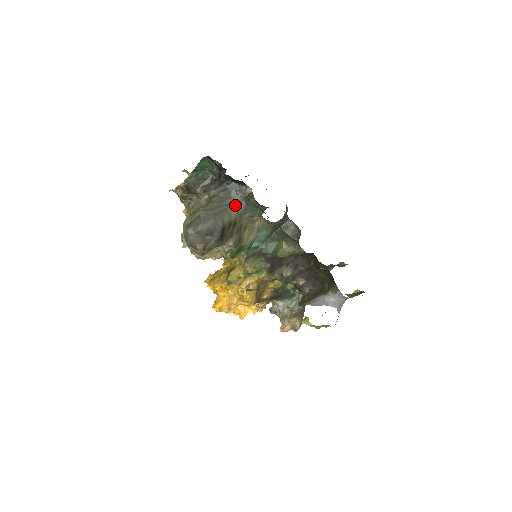
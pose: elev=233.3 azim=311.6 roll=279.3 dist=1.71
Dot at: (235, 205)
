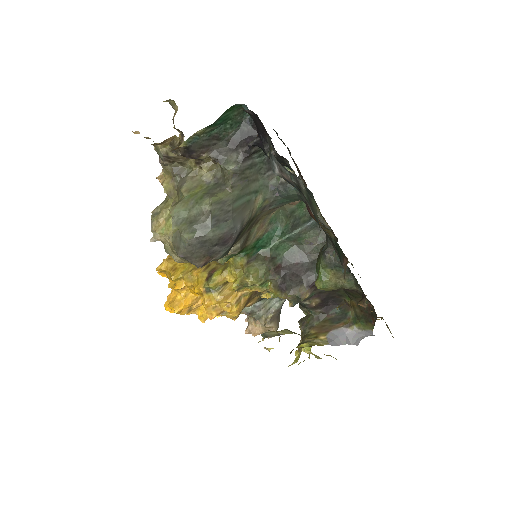
Dot at: (261, 193)
